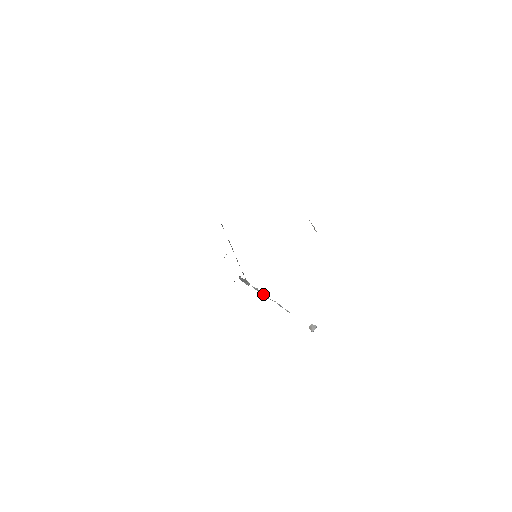
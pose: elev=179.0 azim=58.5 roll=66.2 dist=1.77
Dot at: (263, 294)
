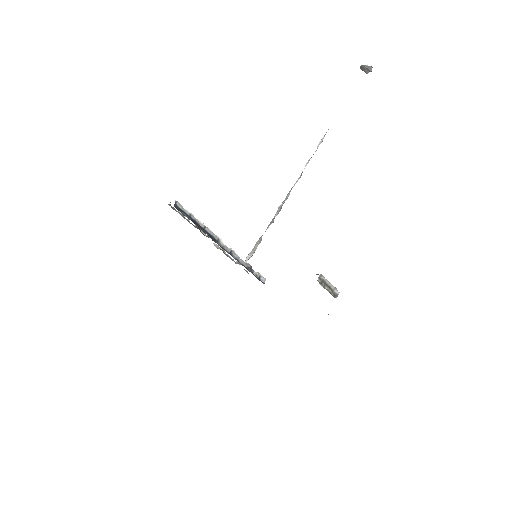
Dot at: (281, 206)
